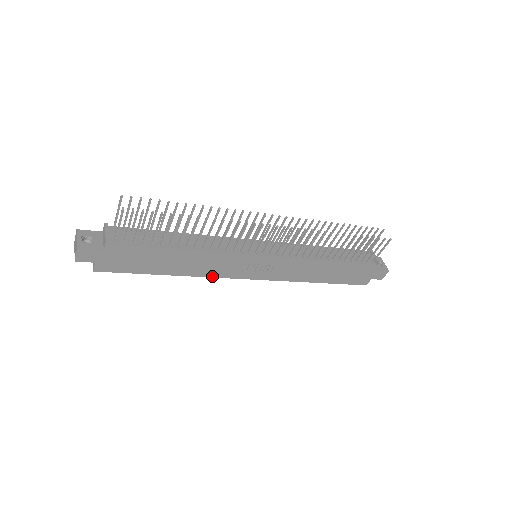
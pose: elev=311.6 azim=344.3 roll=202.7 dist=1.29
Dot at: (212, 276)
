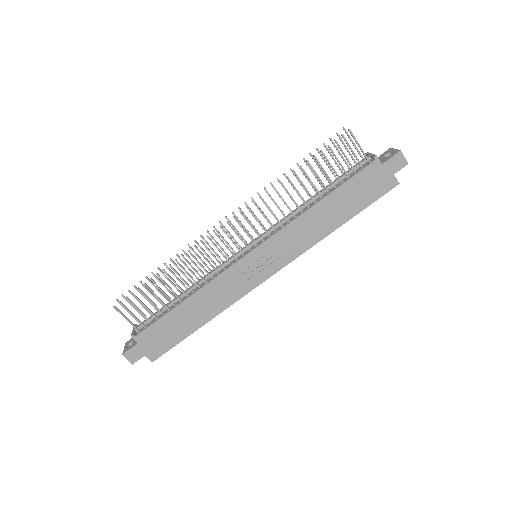
Dot at: (235, 300)
